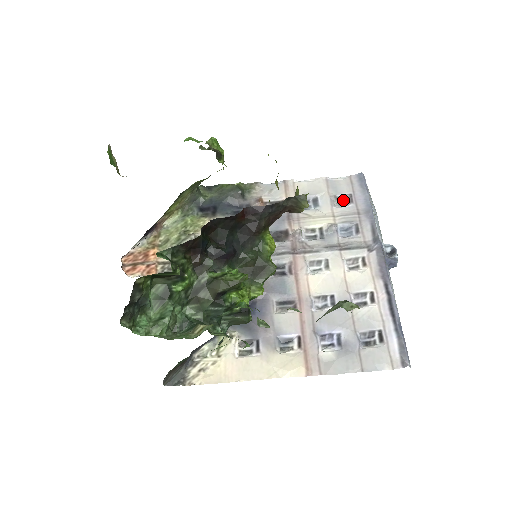
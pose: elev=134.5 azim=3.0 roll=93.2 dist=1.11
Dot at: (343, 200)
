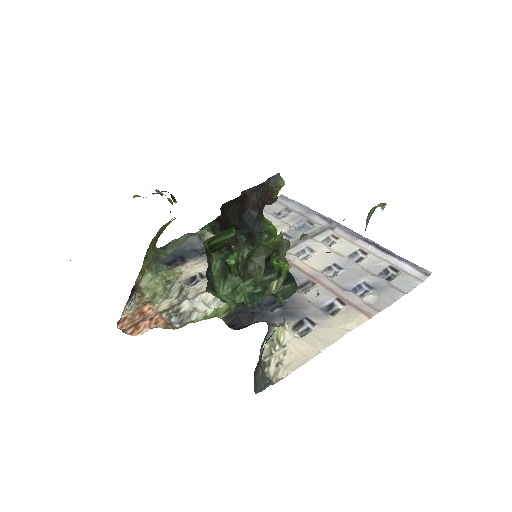
Dot at: (283, 214)
